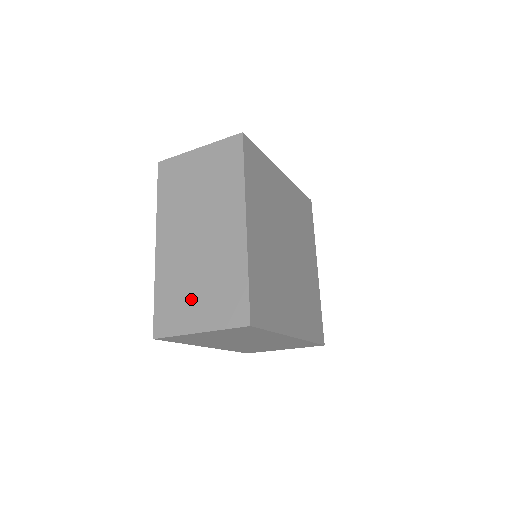
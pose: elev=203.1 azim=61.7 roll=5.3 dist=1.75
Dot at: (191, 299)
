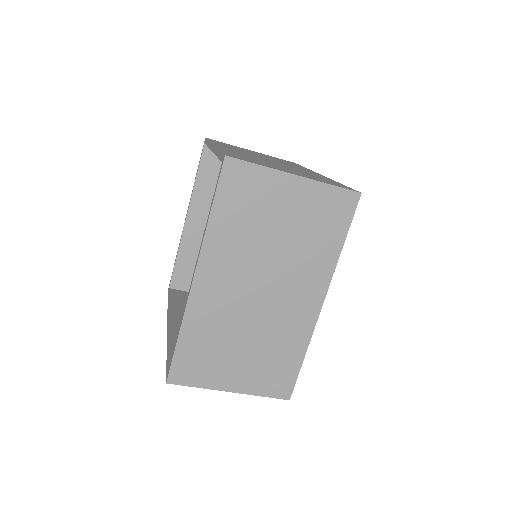
Dot at: (276, 166)
